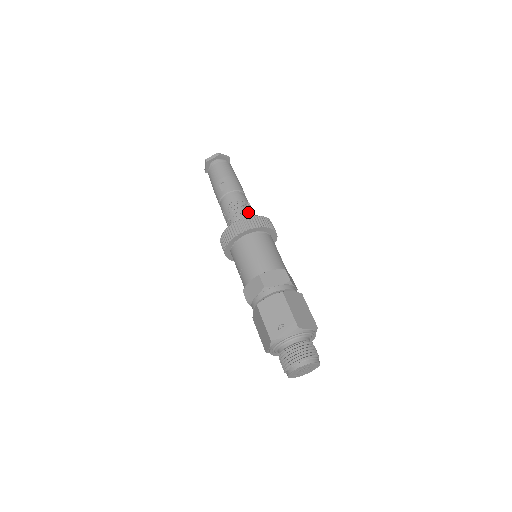
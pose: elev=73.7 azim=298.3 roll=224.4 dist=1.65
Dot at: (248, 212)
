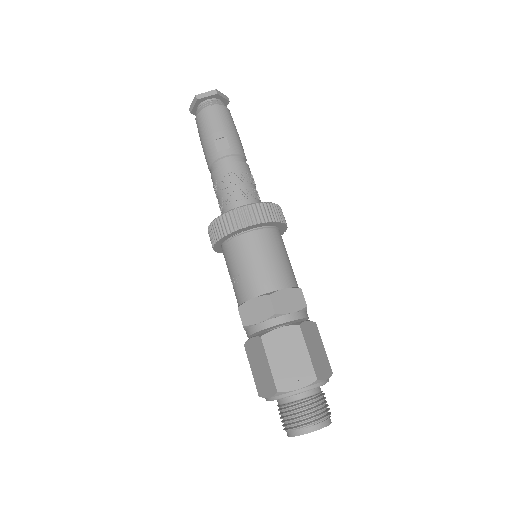
Dot at: (253, 191)
